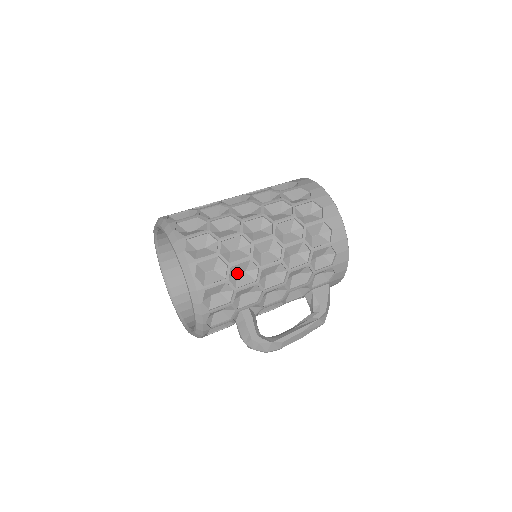
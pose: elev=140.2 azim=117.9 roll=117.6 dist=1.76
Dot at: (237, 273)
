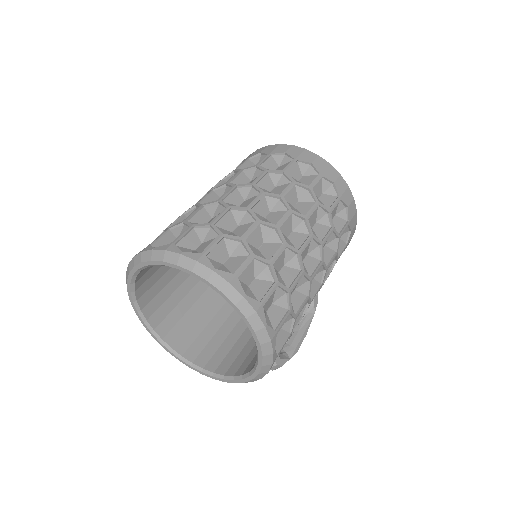
Dot at: occluded
